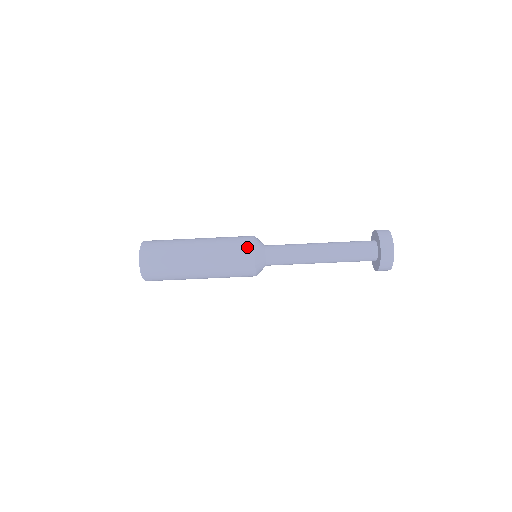
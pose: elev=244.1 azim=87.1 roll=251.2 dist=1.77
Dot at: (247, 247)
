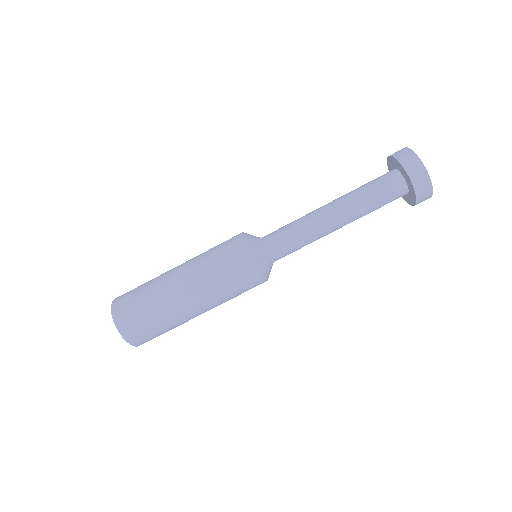
Dot at: (234, 239)
